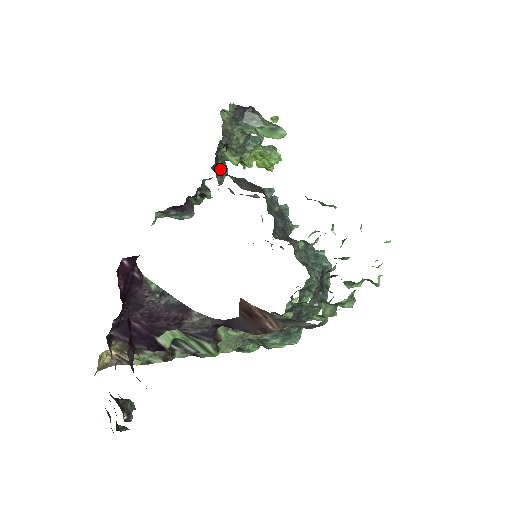
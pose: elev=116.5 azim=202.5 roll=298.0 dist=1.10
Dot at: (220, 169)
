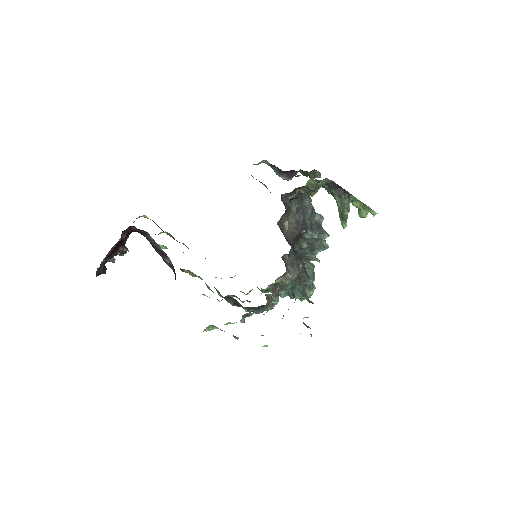
Dot at: occluded
